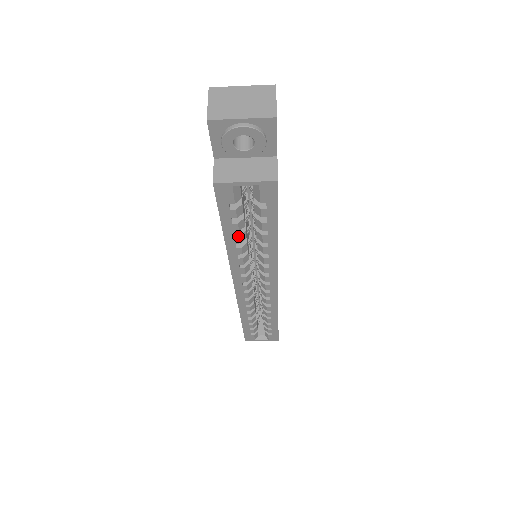
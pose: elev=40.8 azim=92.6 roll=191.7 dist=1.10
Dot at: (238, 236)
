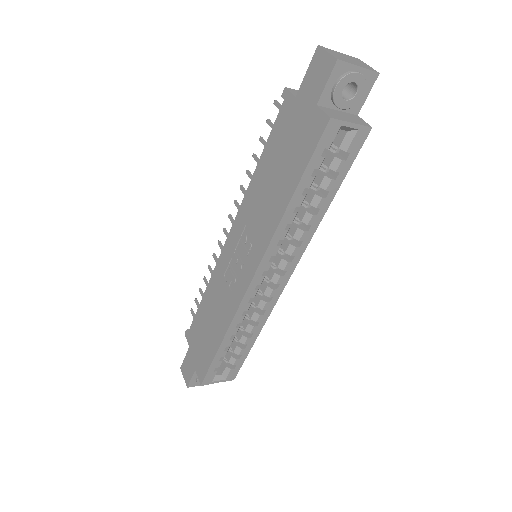
Dot at: (304, 196)
